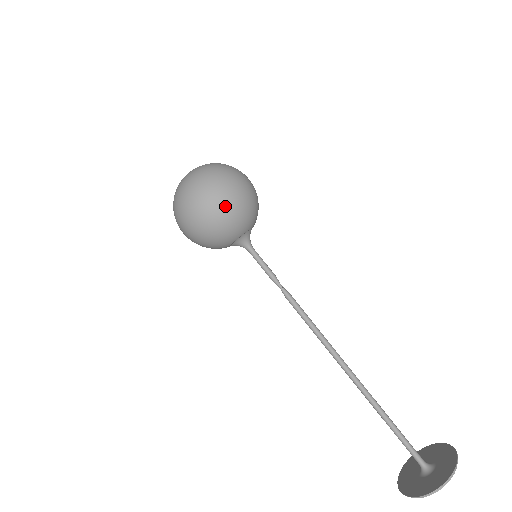
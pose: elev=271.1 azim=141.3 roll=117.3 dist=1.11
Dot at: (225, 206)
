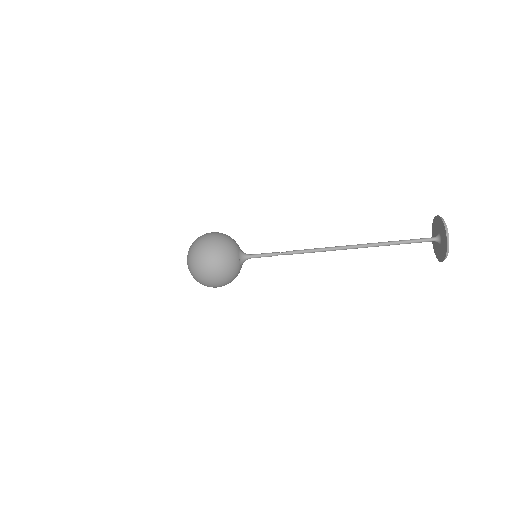
Dot at: (220, 279)
